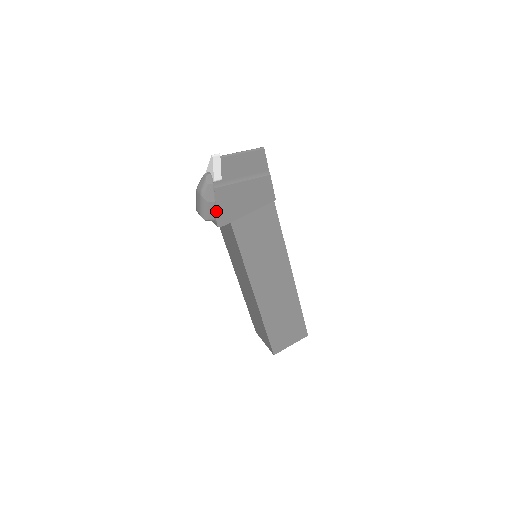
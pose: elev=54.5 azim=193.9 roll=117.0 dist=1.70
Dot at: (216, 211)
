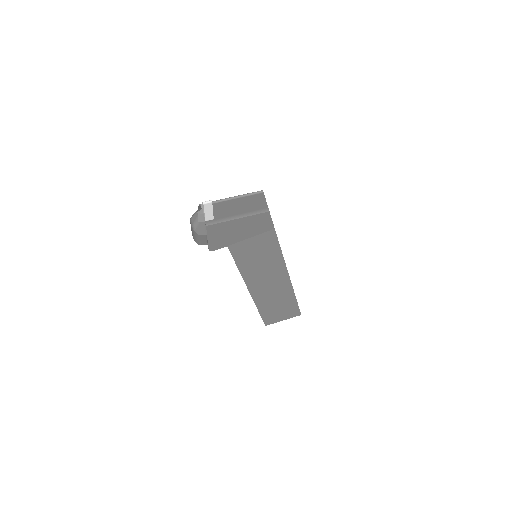
Dot at: (208, 241)
